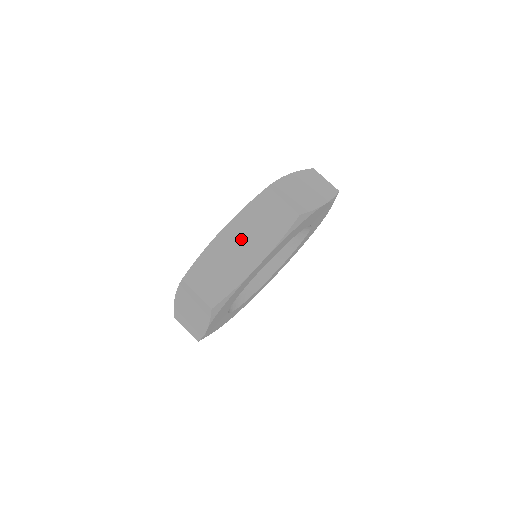
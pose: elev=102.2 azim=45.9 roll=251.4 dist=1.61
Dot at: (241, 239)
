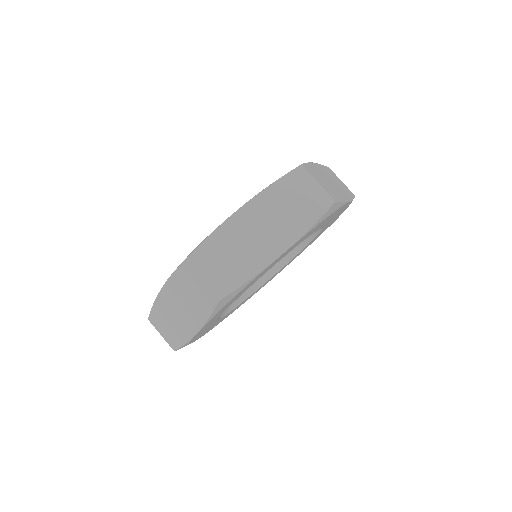
Dot at: (177, 304)
